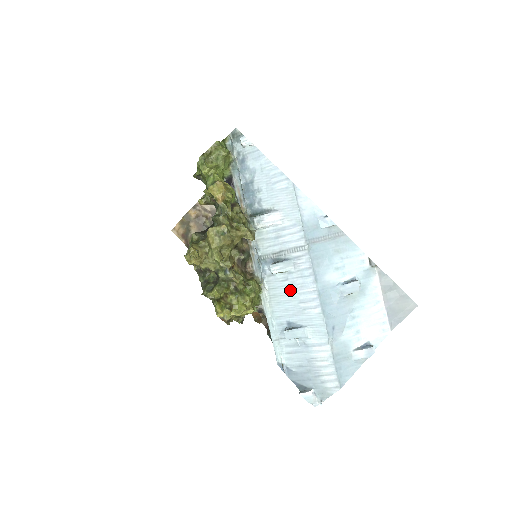
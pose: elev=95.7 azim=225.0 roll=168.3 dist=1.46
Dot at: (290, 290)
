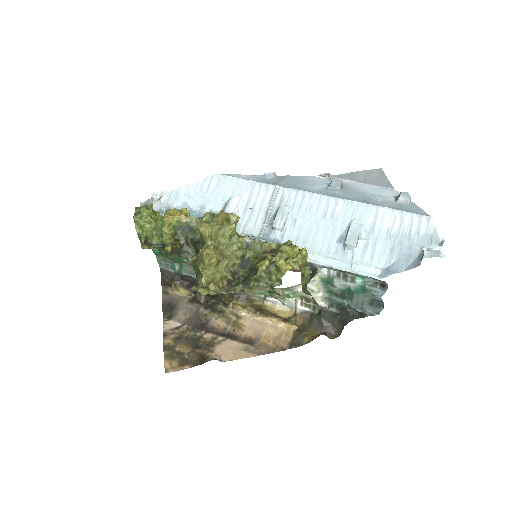
Dot at: (307, 222)
